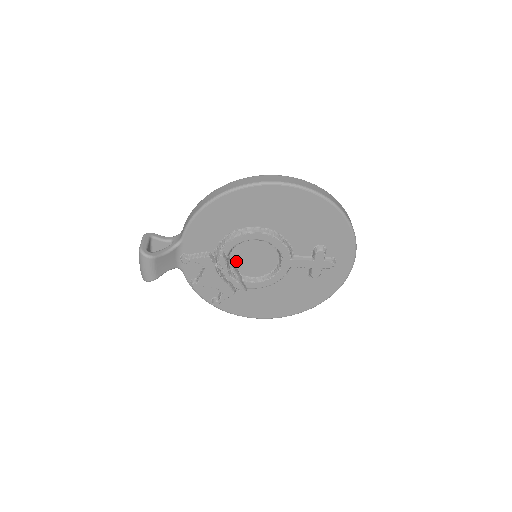
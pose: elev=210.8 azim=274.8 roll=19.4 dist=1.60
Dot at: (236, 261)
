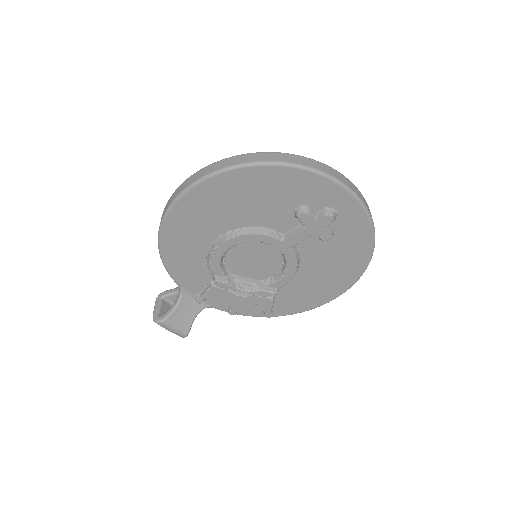
Dot at: (241, 273)
